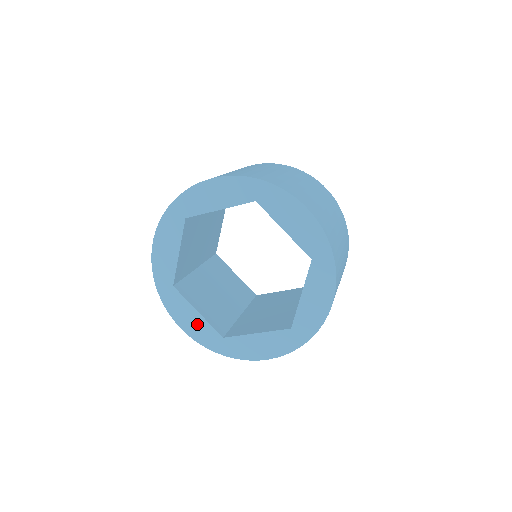
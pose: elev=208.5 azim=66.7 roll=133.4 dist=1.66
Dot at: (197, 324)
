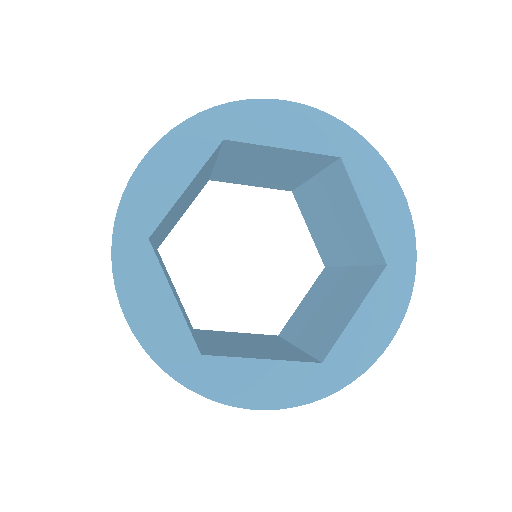
Dot at: (163, 319)
